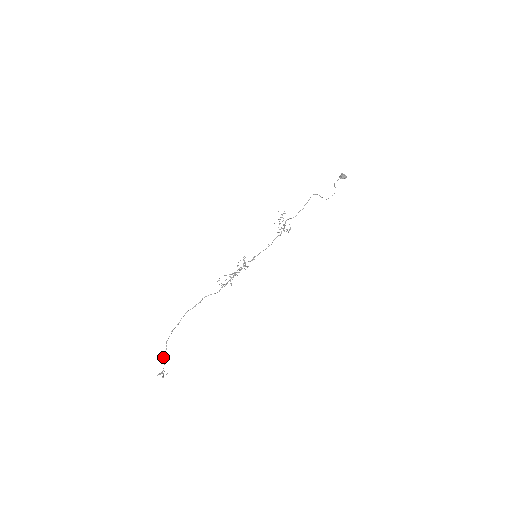
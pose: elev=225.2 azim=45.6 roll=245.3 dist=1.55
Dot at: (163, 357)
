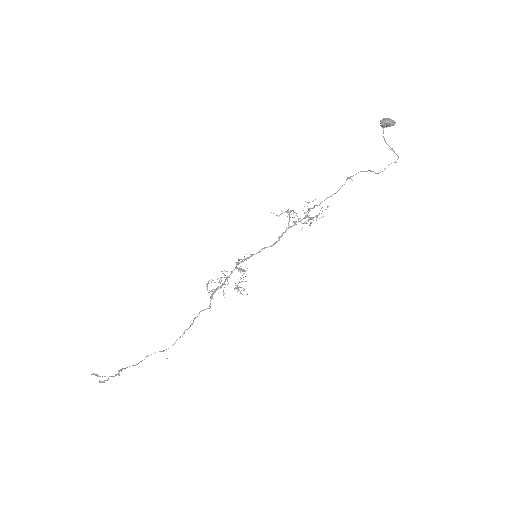
Dot at: occluded
